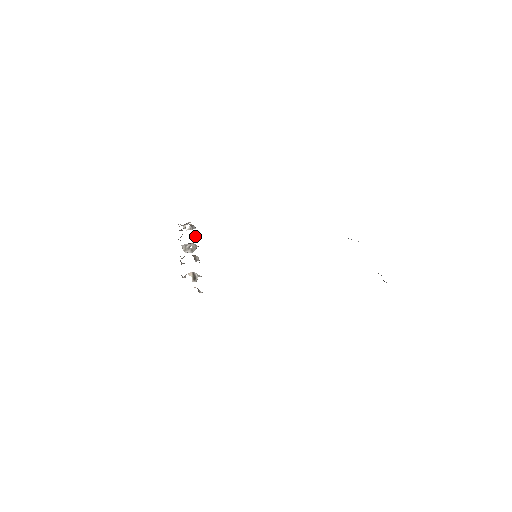
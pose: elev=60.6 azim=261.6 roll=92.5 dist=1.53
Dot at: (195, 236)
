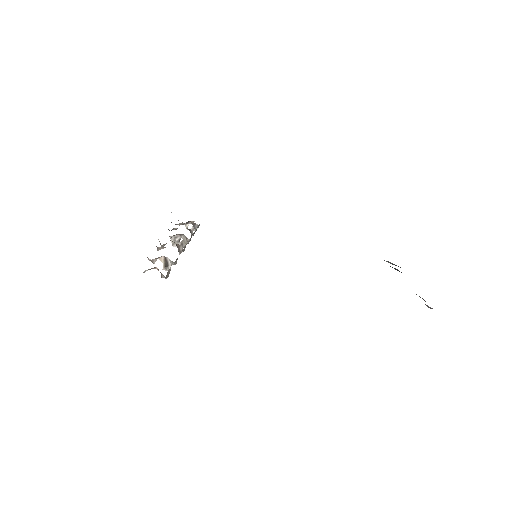
Dot at: (192, 232)
